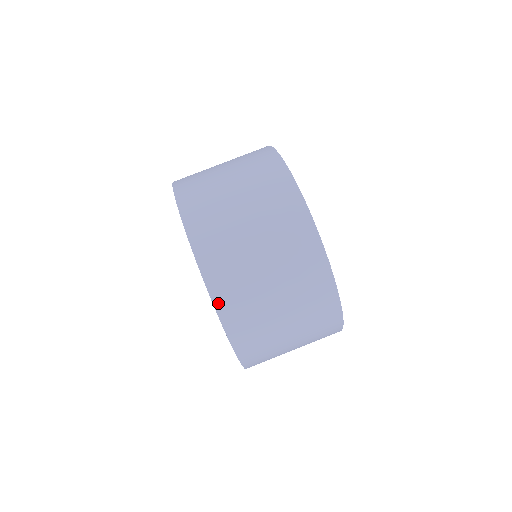
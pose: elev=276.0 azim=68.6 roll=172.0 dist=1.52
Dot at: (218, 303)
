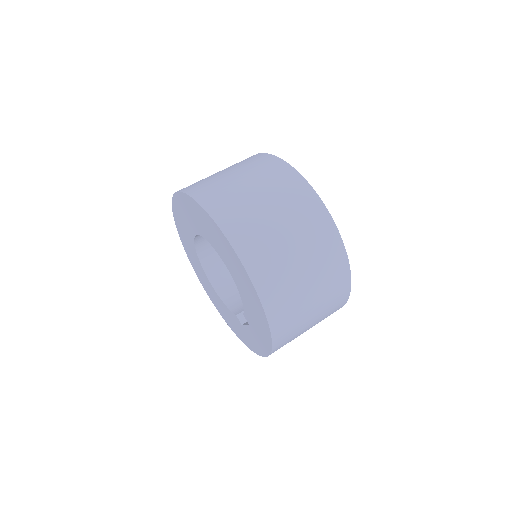
Dot at: (187, 191)
